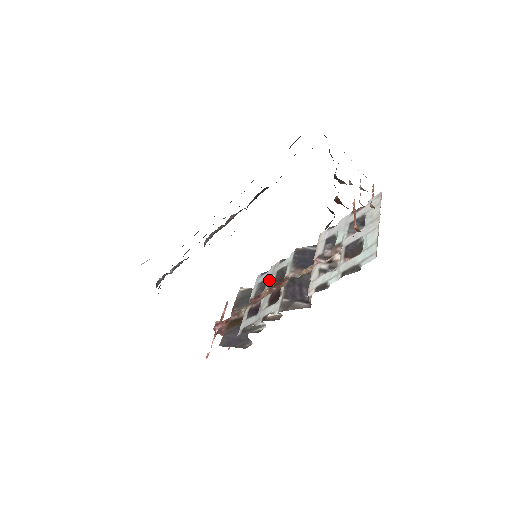
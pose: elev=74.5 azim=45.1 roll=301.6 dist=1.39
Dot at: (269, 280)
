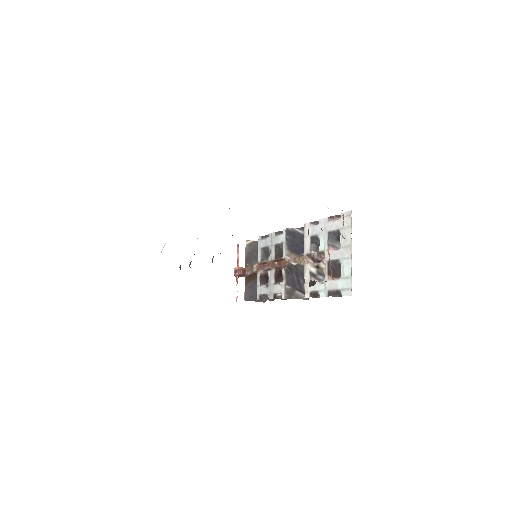
Dot at: (270, 252)
